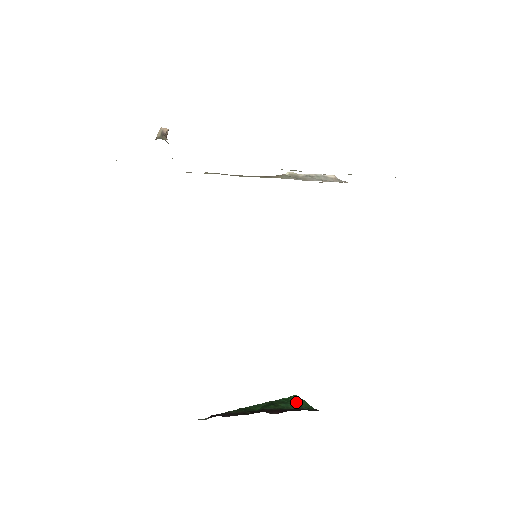
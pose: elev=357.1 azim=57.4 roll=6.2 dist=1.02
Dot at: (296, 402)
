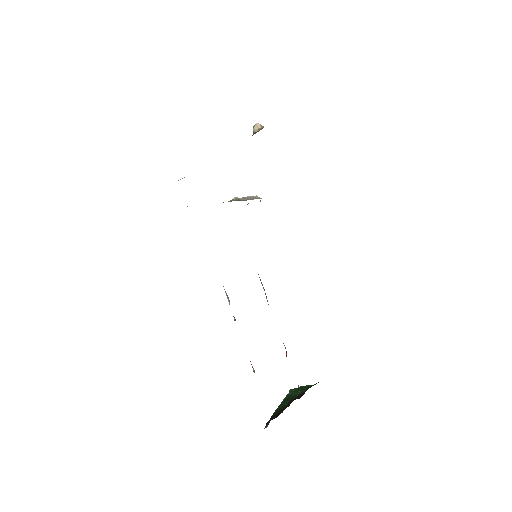
Dot at: (299, 389)
